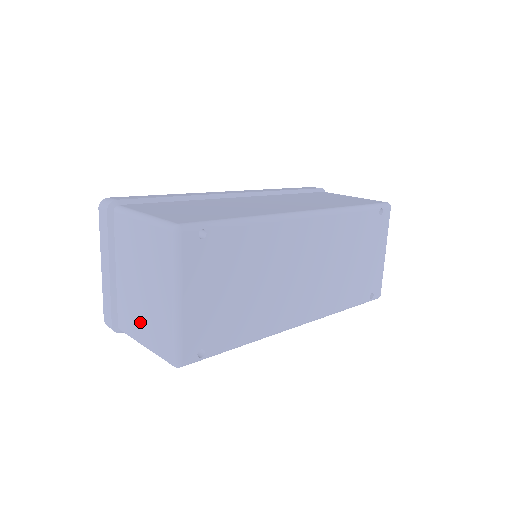
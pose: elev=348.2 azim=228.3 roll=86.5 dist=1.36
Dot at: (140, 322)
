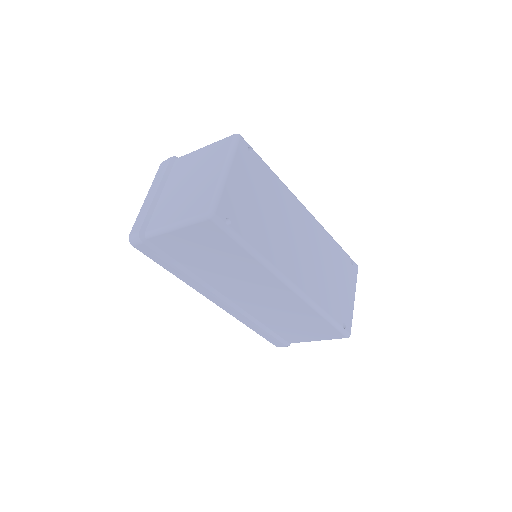
Dot at: (177, 209)
